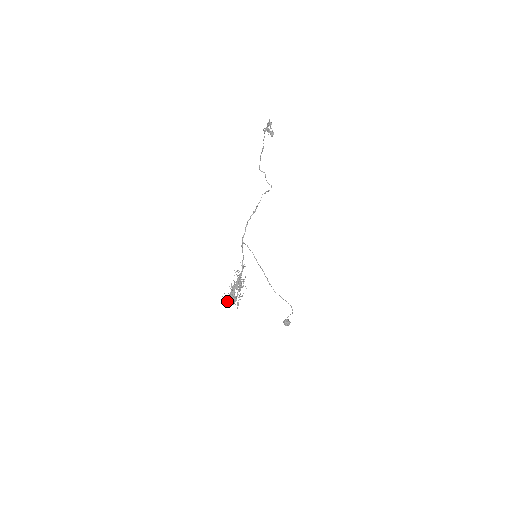
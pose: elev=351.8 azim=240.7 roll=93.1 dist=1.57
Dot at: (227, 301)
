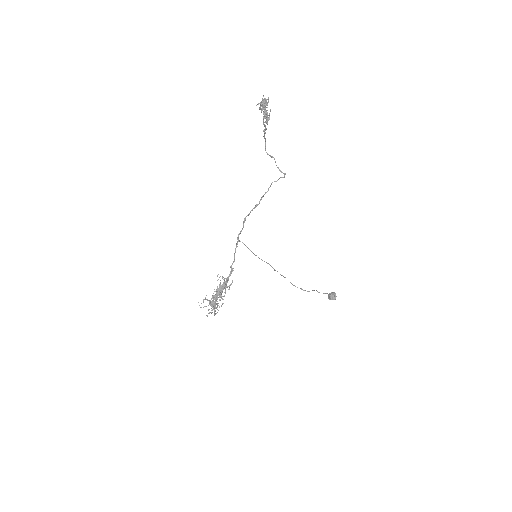
Dot at: occluded
